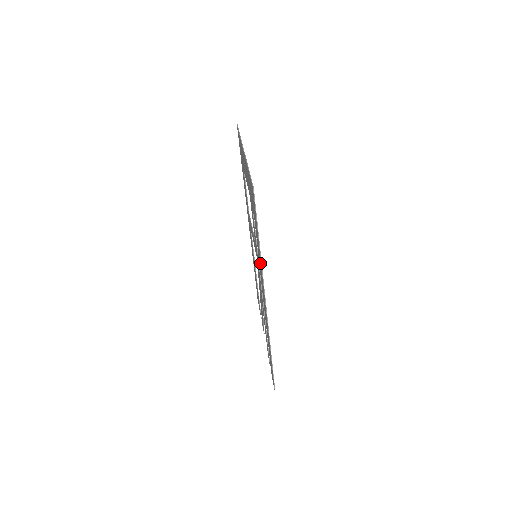
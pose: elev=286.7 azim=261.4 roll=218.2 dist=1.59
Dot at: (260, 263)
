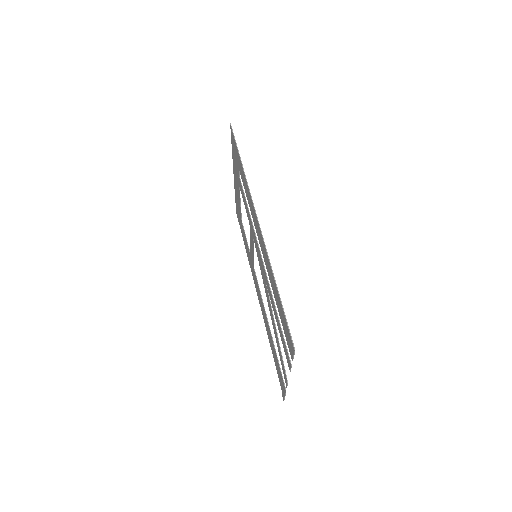
Dot at: (246, 186)
